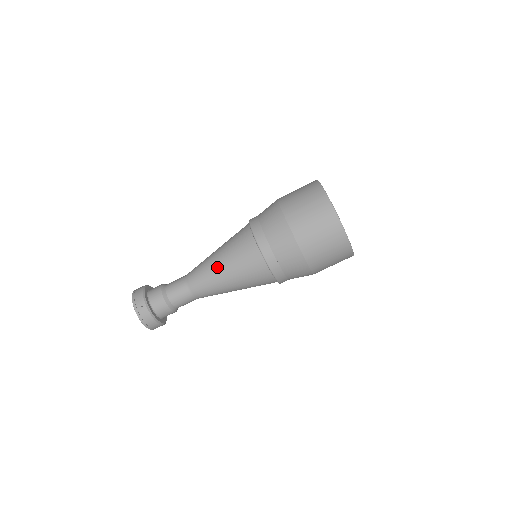
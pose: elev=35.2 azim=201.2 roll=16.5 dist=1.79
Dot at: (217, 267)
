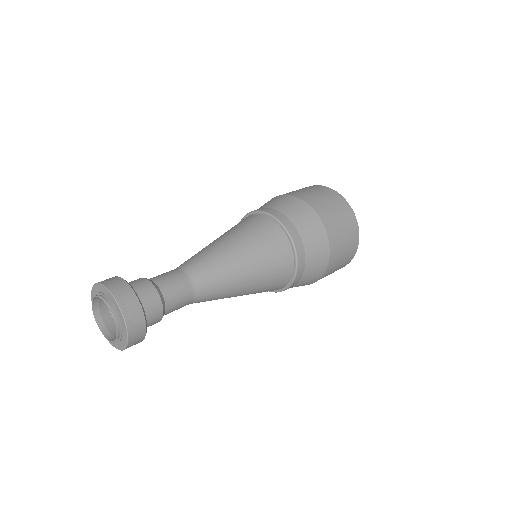
Dot at: (242, 274)
